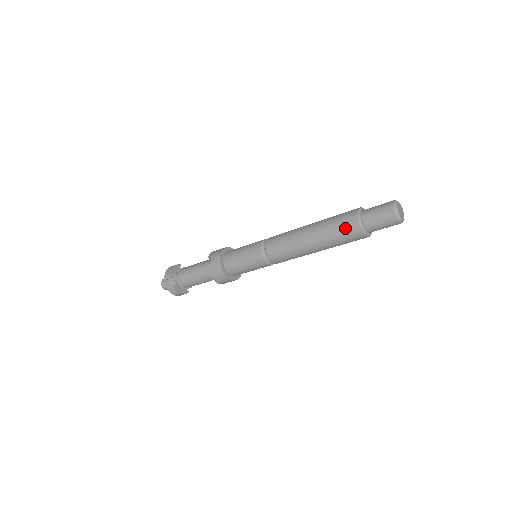
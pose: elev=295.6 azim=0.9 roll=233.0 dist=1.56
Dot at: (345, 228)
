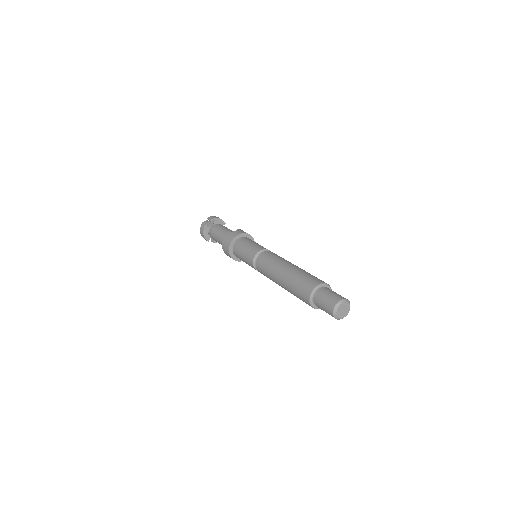
Dot at: (305, 283)
